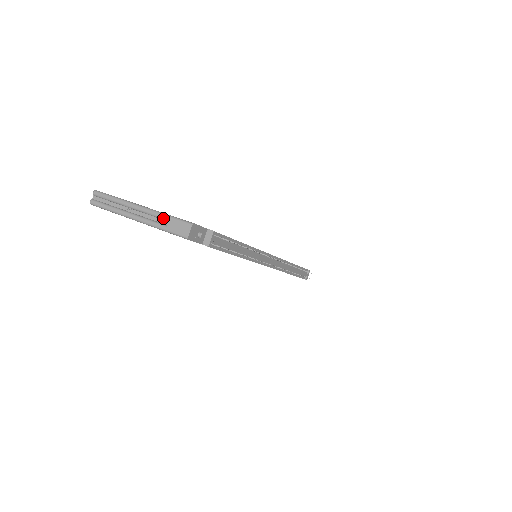
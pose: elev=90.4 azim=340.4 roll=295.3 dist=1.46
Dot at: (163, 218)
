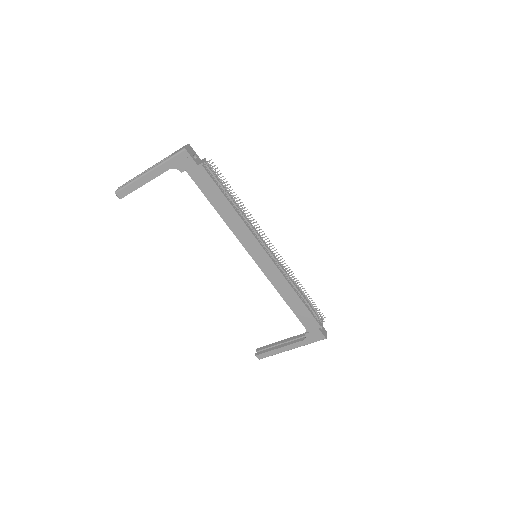
Dot at: occluded
